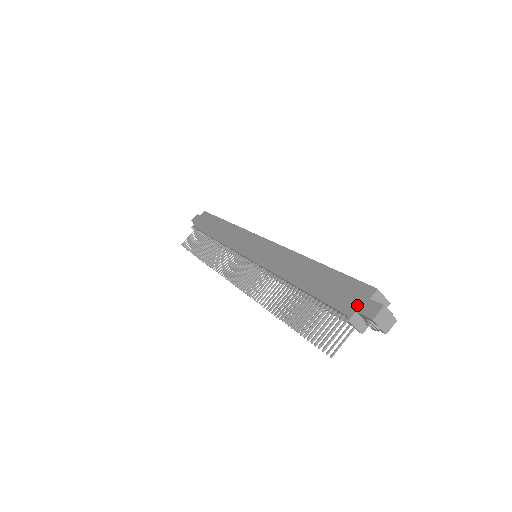
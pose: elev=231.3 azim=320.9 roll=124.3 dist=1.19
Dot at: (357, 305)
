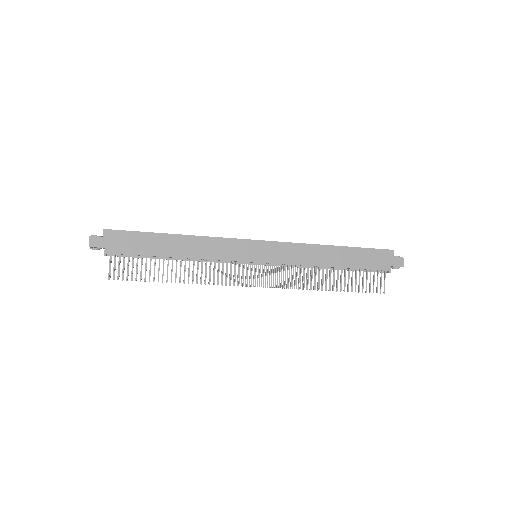
Dot at: (390, 263)
